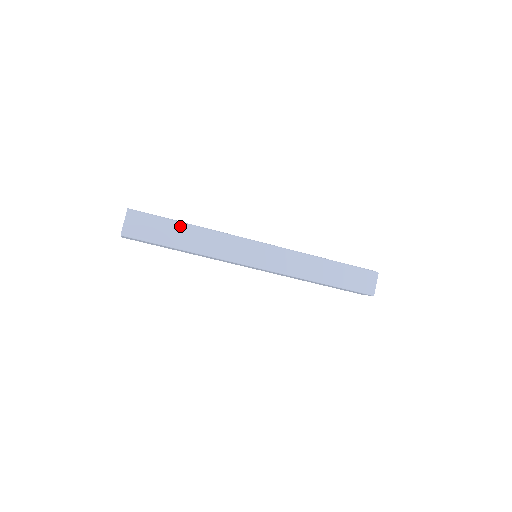
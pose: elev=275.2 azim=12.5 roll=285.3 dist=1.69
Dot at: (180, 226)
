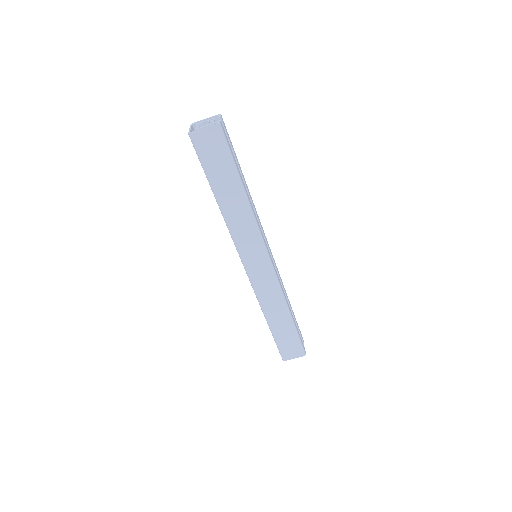
Dot at: (236, 183)
